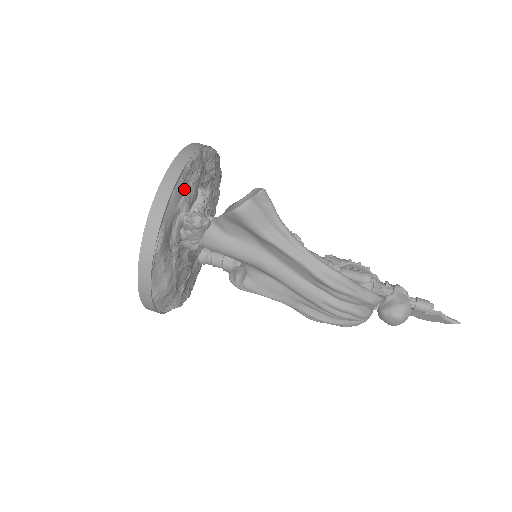
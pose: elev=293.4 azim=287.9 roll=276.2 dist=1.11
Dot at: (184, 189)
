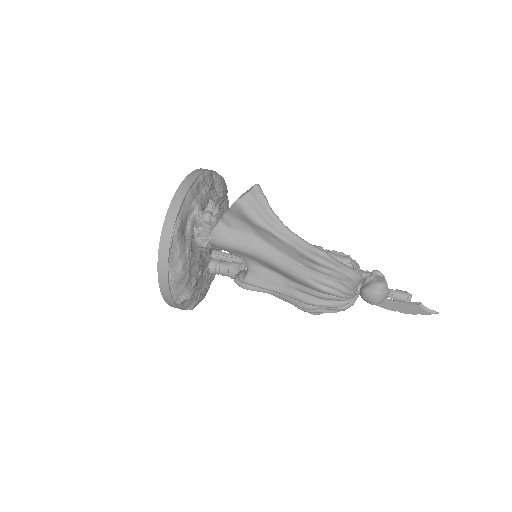
Dot at: (197, 194)
